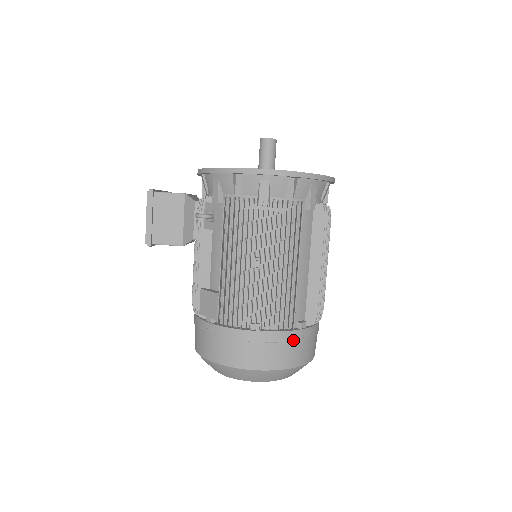
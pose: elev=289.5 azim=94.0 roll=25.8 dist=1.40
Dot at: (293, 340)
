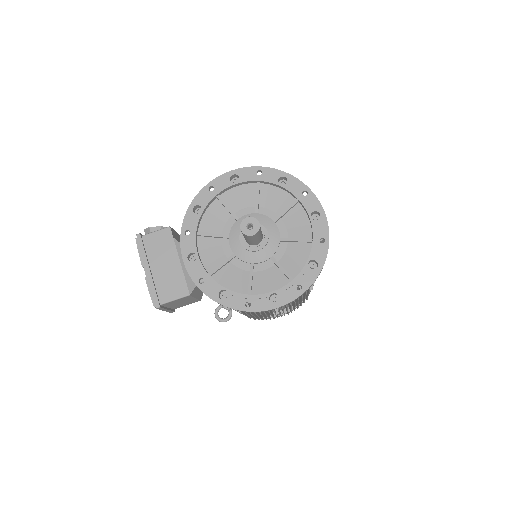
Dot at: occluded
